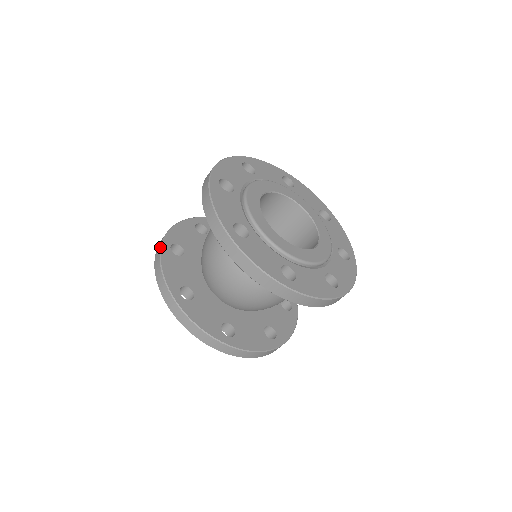
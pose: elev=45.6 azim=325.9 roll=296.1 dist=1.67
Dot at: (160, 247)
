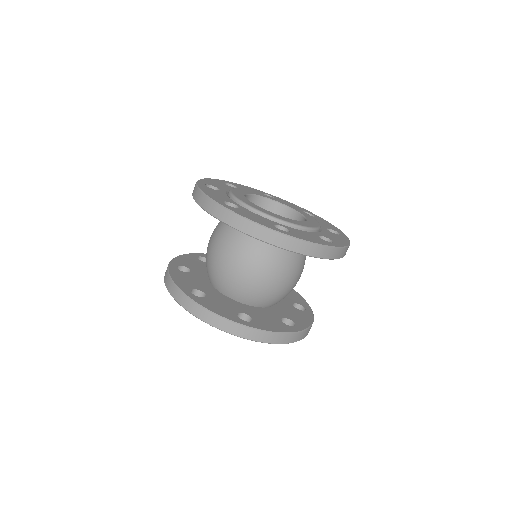
Dot at: (190, 253)
